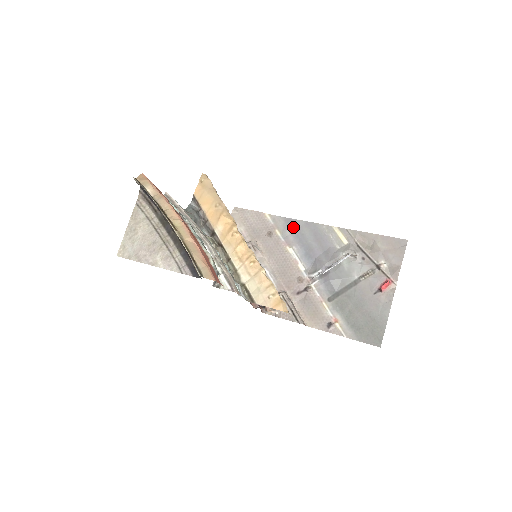
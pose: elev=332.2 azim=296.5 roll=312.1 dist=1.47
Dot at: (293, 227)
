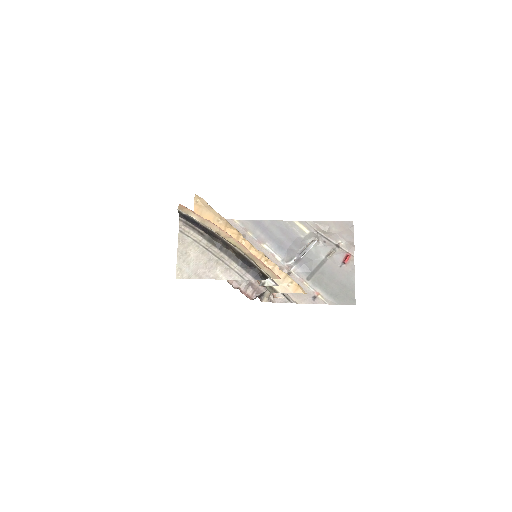
Dot at: (261, 227)
